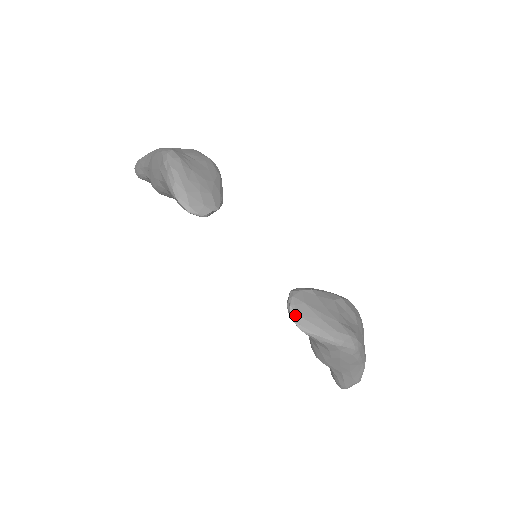
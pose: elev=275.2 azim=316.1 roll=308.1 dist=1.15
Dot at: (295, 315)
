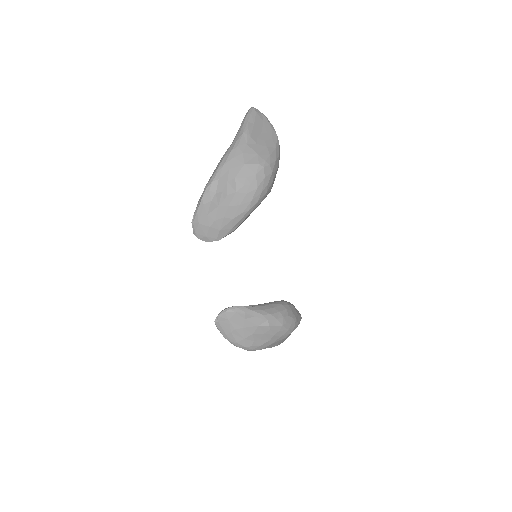
Dot at: (217, 321)
